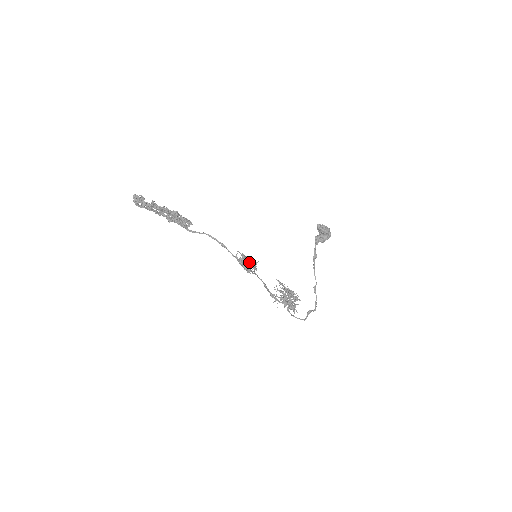
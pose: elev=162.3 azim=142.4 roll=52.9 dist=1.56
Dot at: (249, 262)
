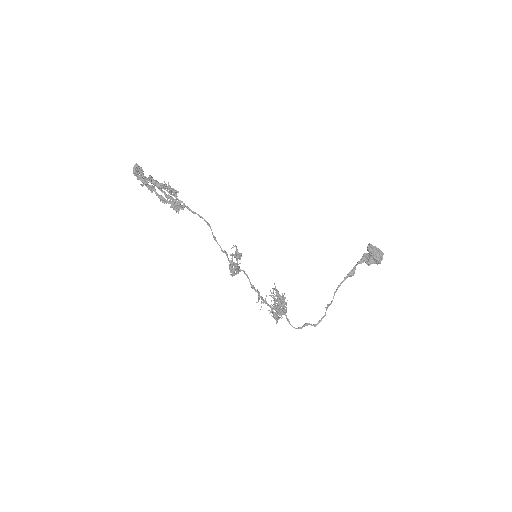
Dot at: (234, 264)
